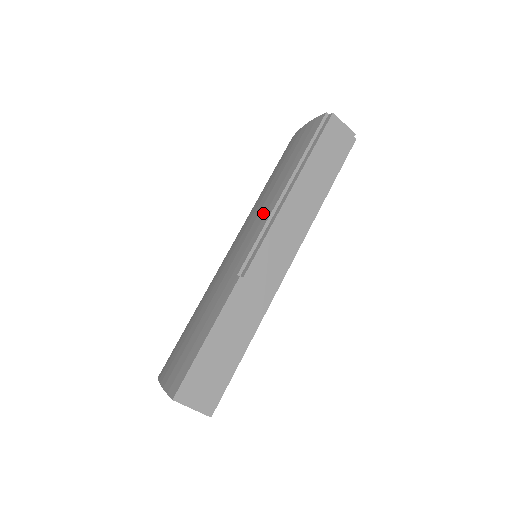
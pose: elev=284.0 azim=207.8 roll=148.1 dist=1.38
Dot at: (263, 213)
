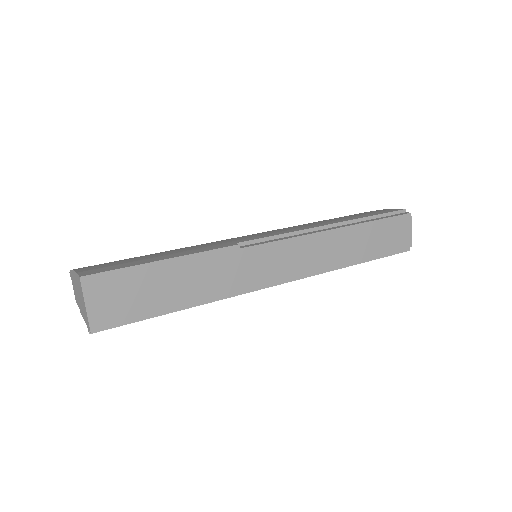
Dot at: occluded
